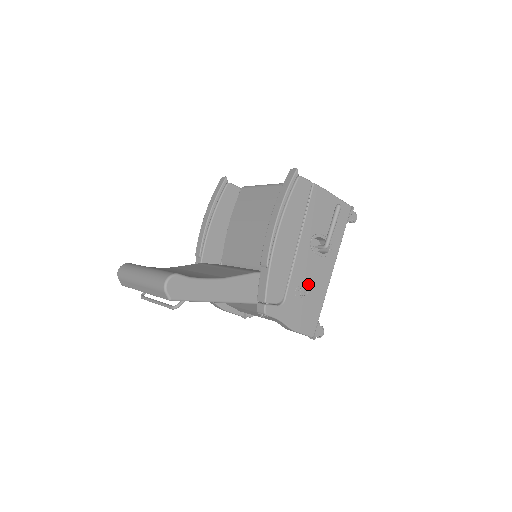
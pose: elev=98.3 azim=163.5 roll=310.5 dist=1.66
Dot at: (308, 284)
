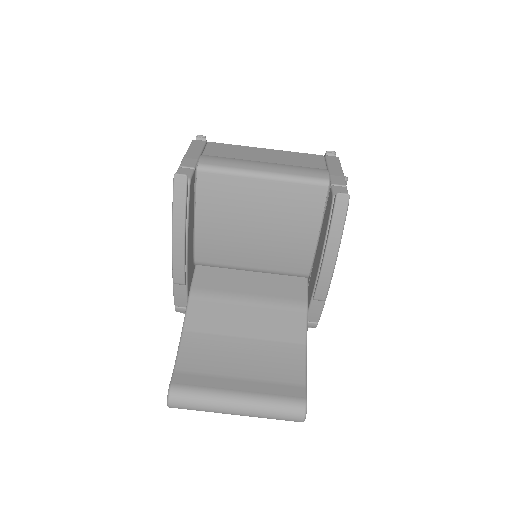
Dot at: occluded
